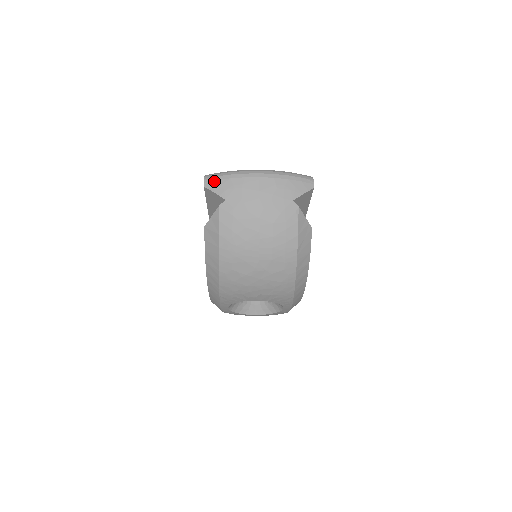
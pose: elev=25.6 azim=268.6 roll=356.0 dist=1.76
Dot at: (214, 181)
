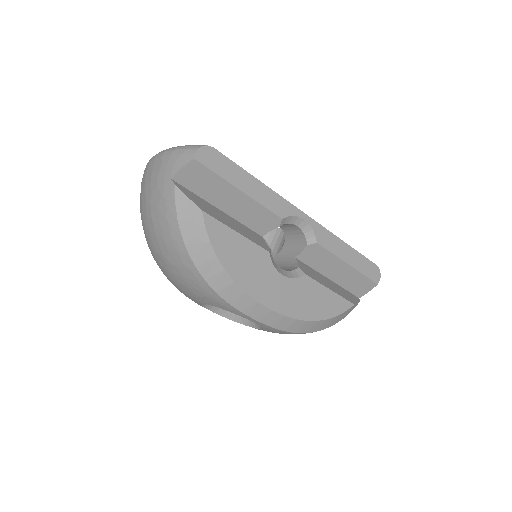
Dot at: occluded
